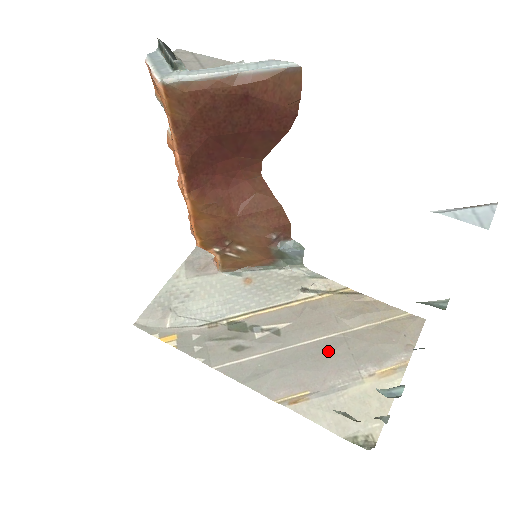
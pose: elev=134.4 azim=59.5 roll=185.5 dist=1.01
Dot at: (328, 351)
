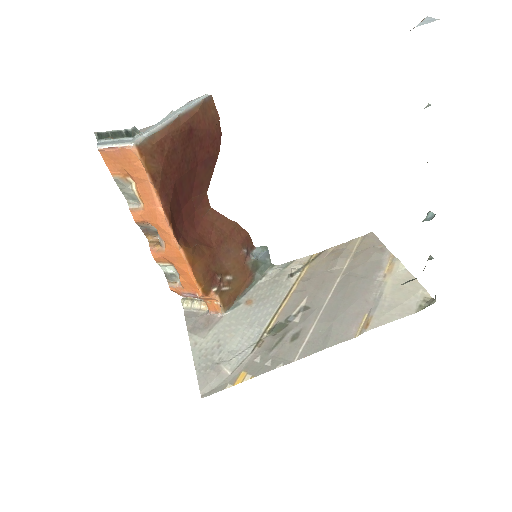
Dot at: (347, 288)
